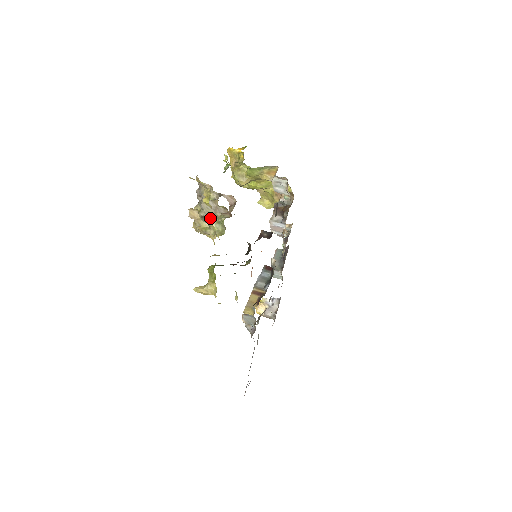
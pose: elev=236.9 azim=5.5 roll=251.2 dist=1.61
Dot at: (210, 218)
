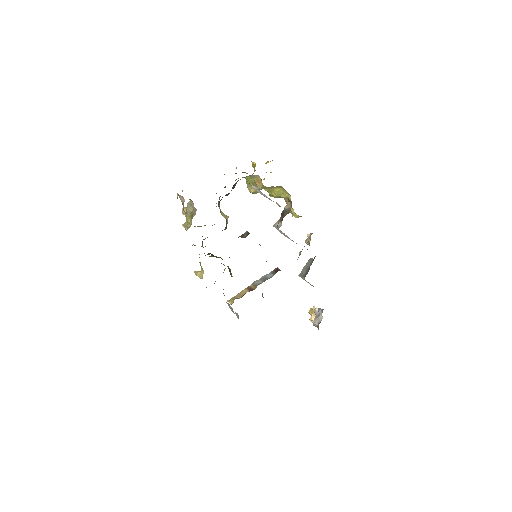
Dot at: (189, 215)
